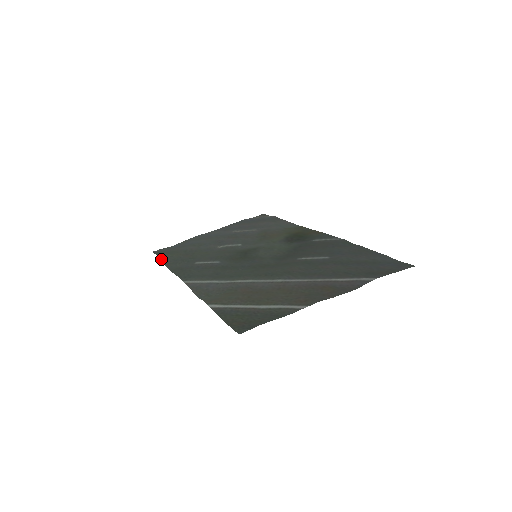
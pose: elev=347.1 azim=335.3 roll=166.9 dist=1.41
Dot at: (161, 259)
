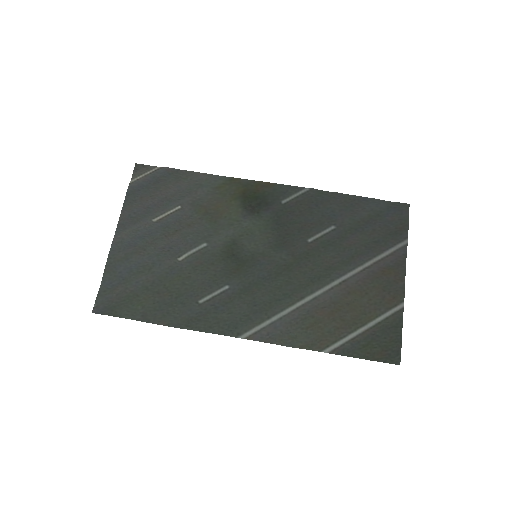
Dot at: (138, 320)
